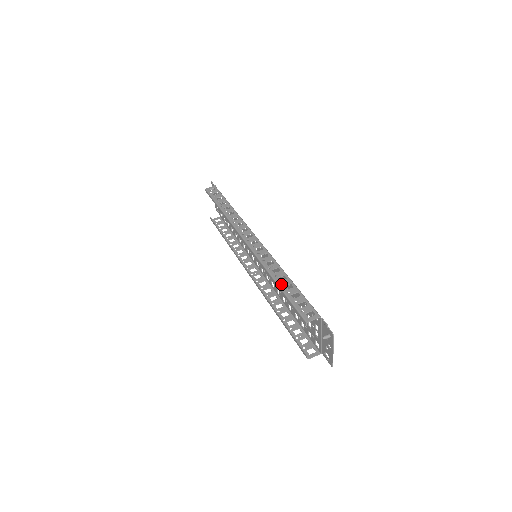
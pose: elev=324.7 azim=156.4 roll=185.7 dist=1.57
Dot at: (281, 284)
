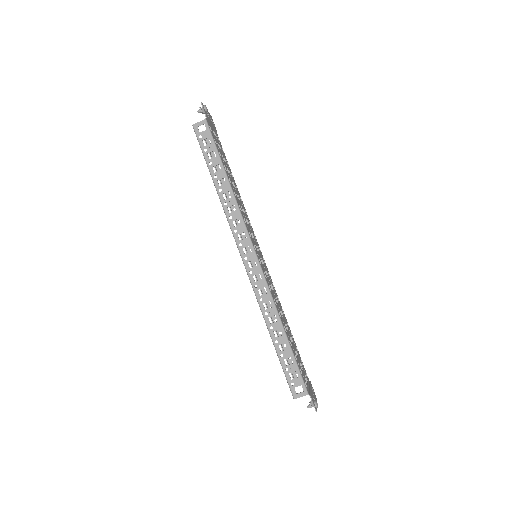
Dot at: occluded
